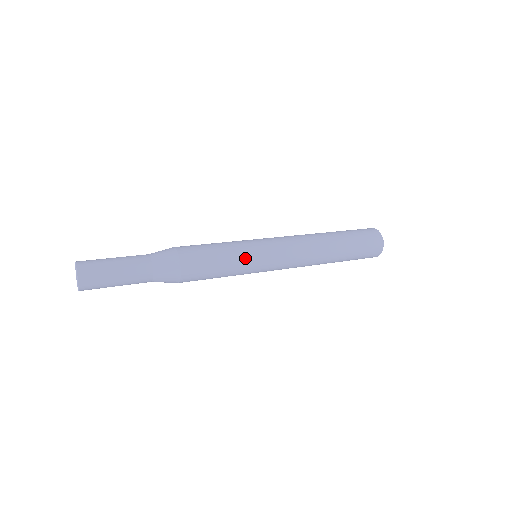
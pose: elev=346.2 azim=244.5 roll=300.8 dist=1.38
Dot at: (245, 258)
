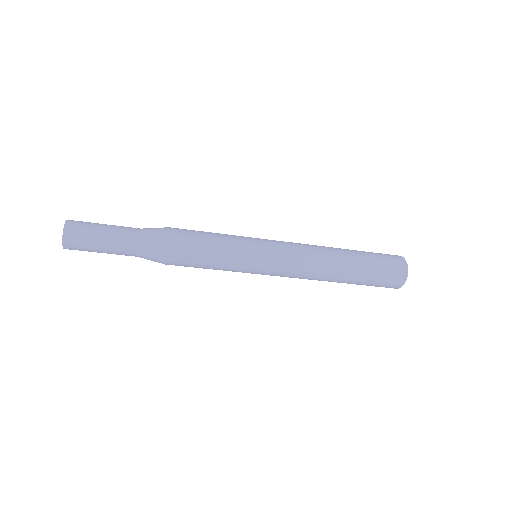
Dot at: (240, 247)
